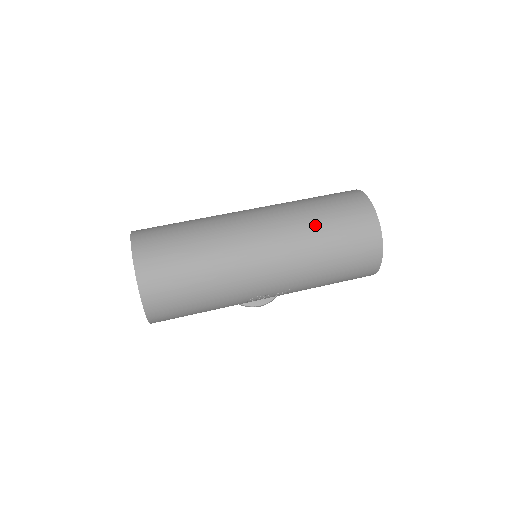
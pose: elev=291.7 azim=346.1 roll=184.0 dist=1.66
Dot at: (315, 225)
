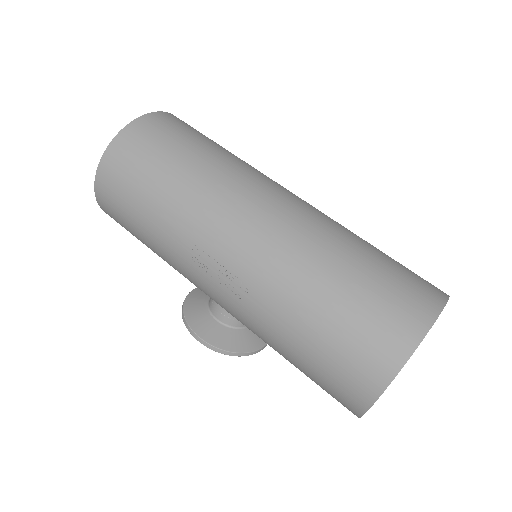
Dot at: (353, 241)
